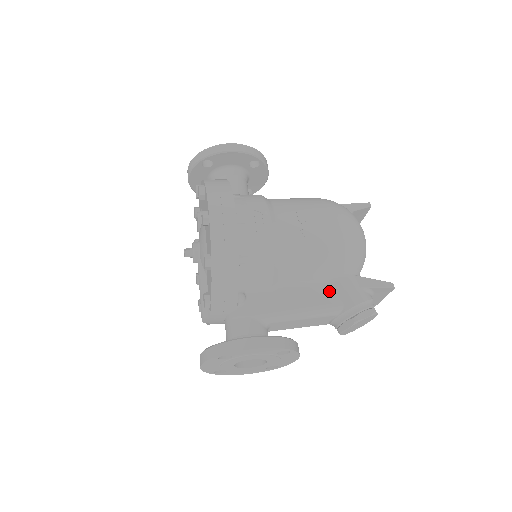
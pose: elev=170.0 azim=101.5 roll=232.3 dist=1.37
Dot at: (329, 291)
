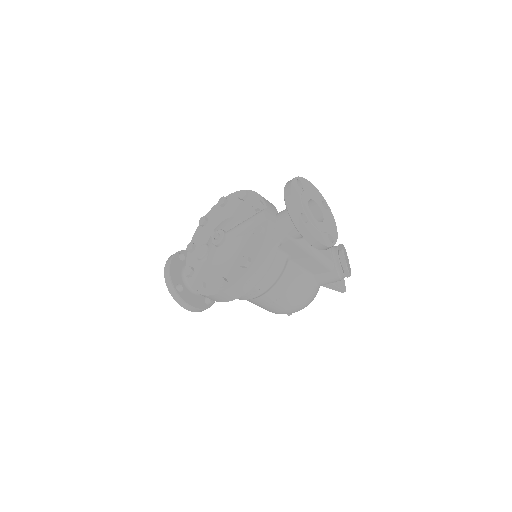
Dot at: occluded
